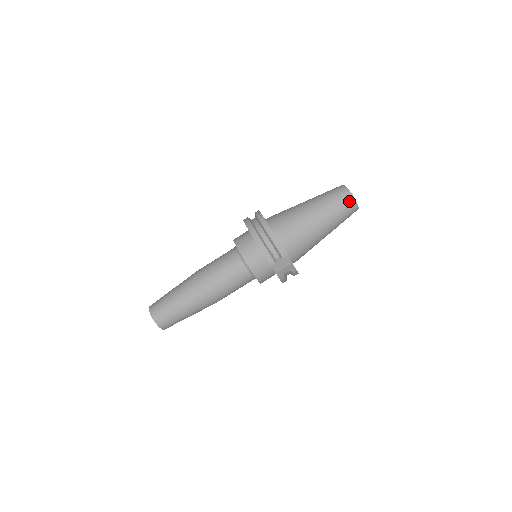
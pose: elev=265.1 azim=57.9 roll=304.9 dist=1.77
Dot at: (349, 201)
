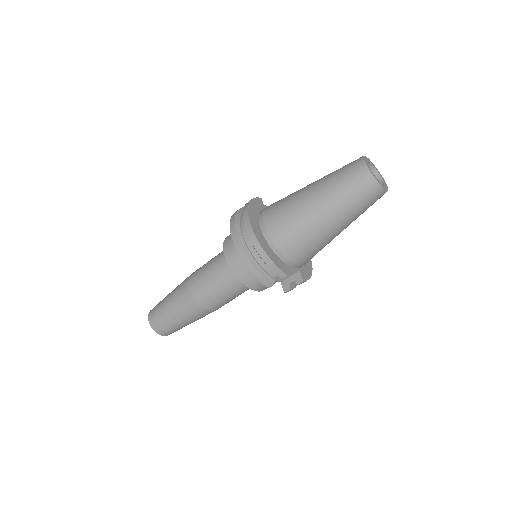
Dot at: (371, 189)
